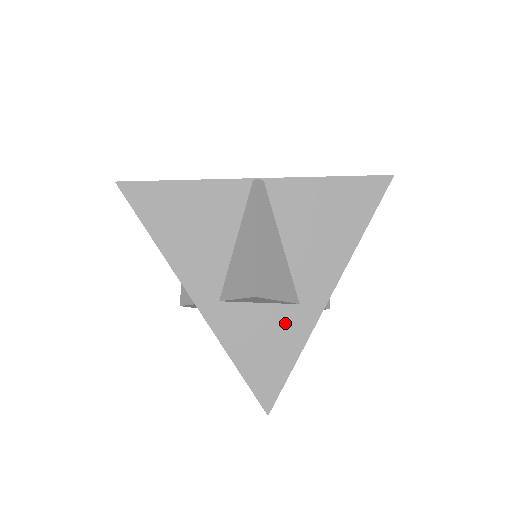
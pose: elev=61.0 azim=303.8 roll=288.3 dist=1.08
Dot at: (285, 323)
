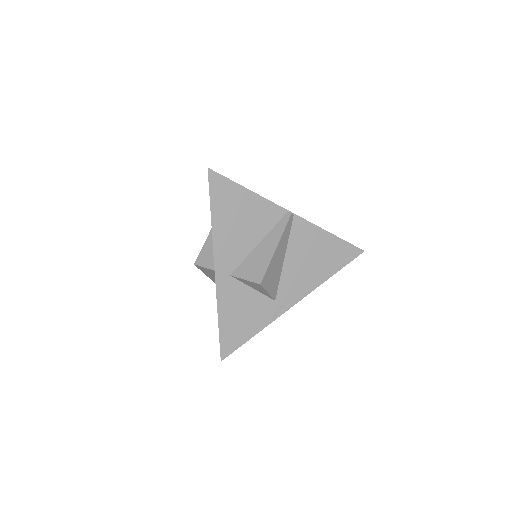
Dot at: (261, 308)
